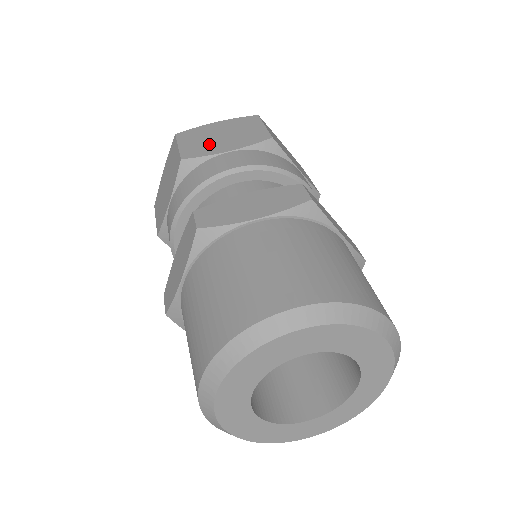
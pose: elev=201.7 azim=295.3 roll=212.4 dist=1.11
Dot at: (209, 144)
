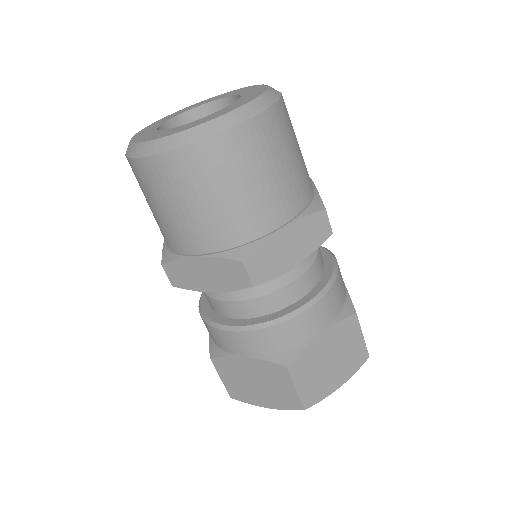
Dot at: occluded
